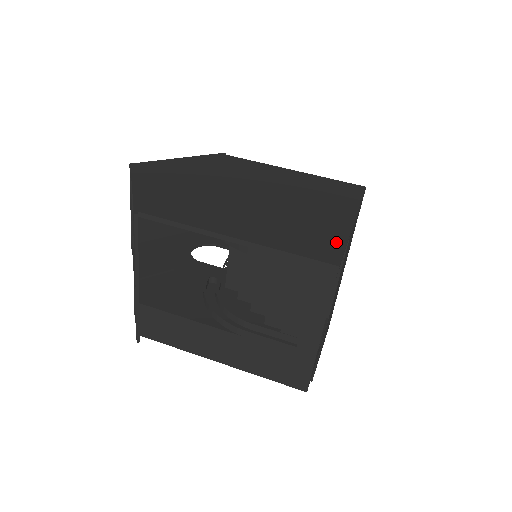
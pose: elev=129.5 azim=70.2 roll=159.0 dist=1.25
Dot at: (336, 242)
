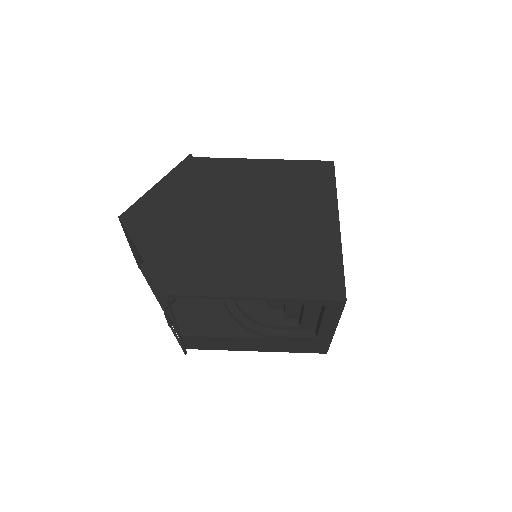
Dot at: (335, 267)
